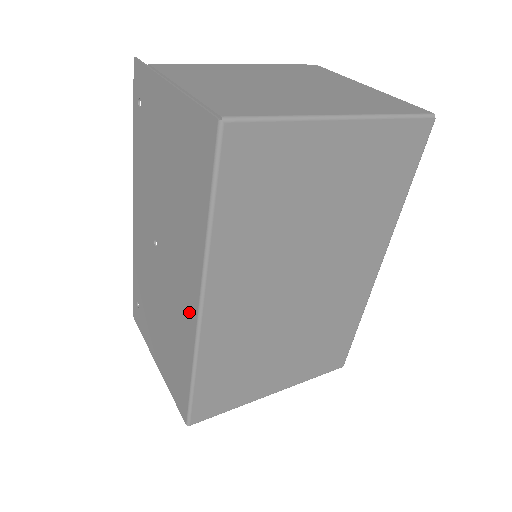
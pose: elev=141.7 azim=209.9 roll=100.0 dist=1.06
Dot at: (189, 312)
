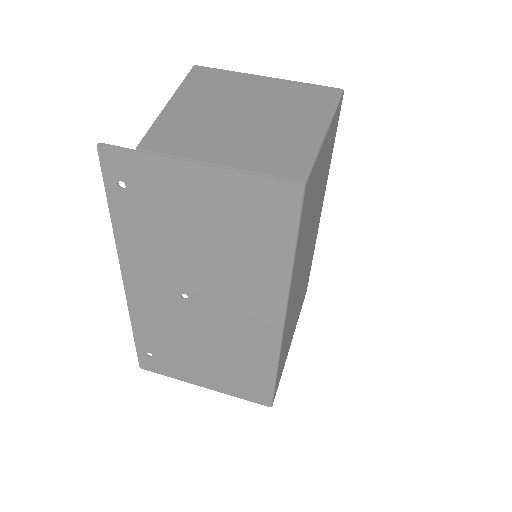
Dot at: (265, 330)
